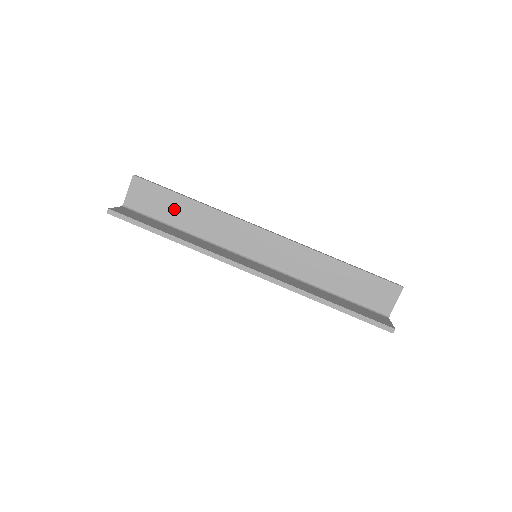
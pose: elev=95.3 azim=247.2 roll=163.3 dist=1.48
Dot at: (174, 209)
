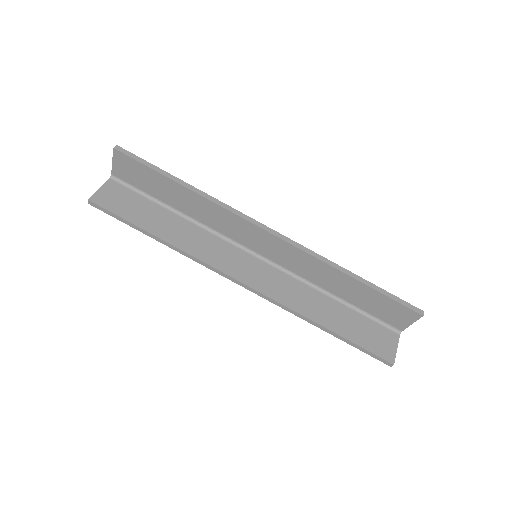
Dot at: (165, 190)
